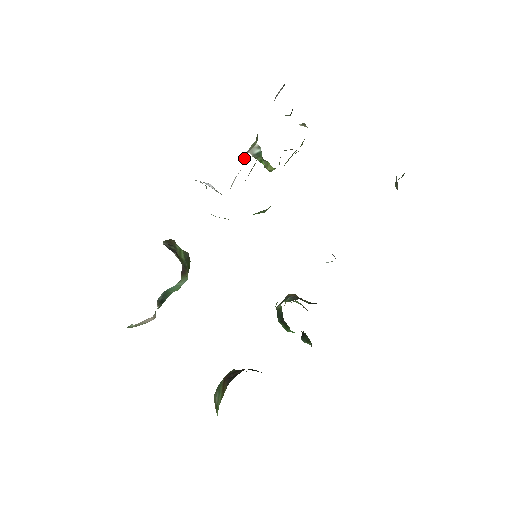
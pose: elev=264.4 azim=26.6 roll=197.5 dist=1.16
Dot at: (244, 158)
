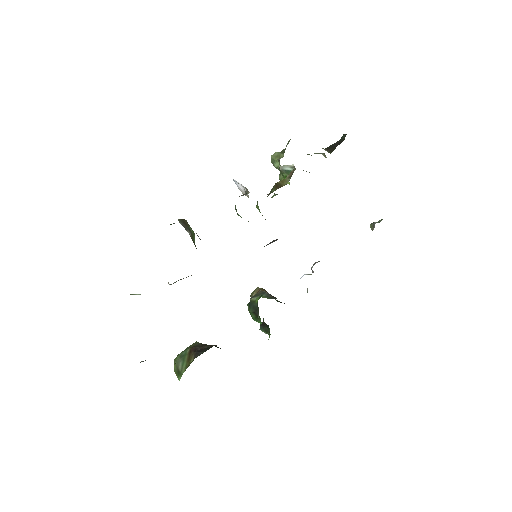
Dot at: occluded
